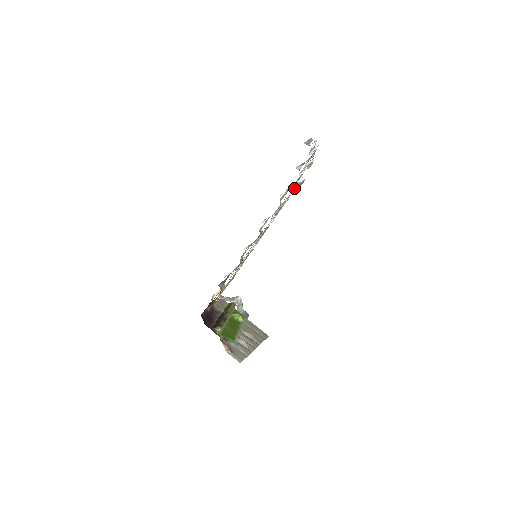
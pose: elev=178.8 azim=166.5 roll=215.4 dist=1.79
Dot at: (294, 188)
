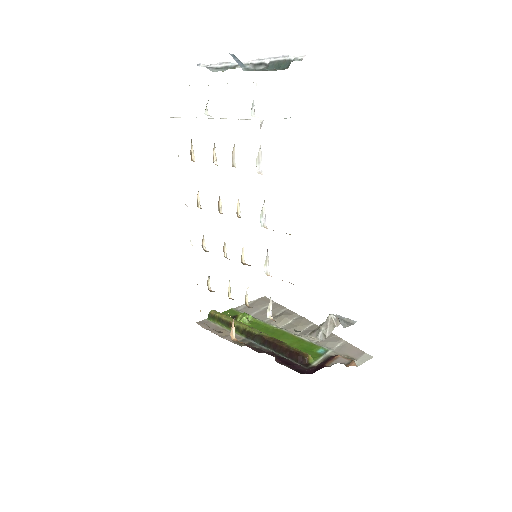
Dot at: occluded
